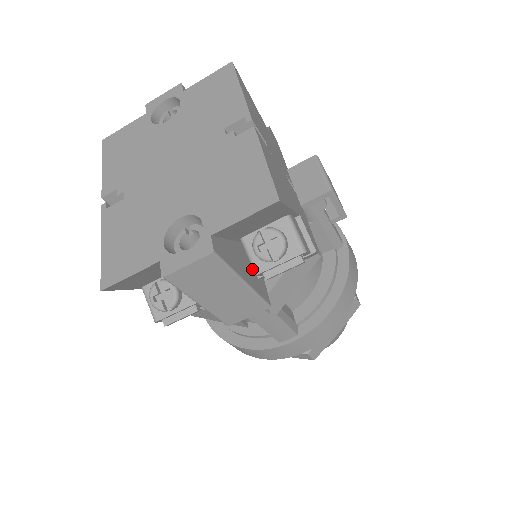
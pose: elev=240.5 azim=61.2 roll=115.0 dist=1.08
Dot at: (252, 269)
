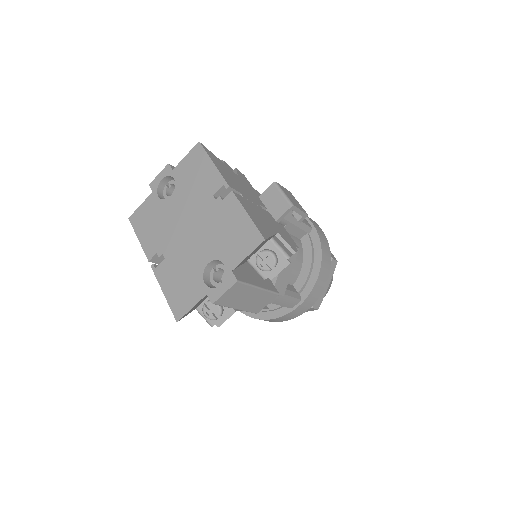
Dot at: occluded
